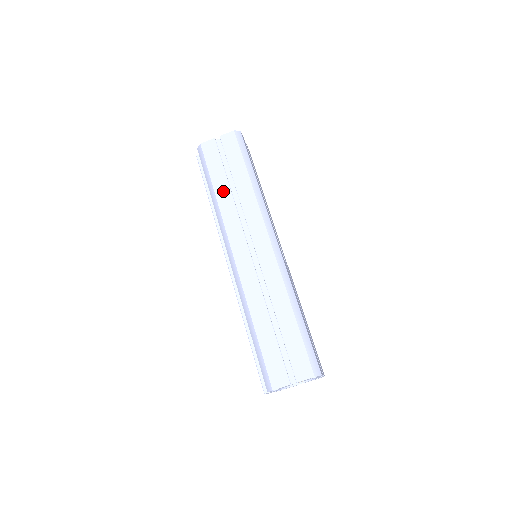
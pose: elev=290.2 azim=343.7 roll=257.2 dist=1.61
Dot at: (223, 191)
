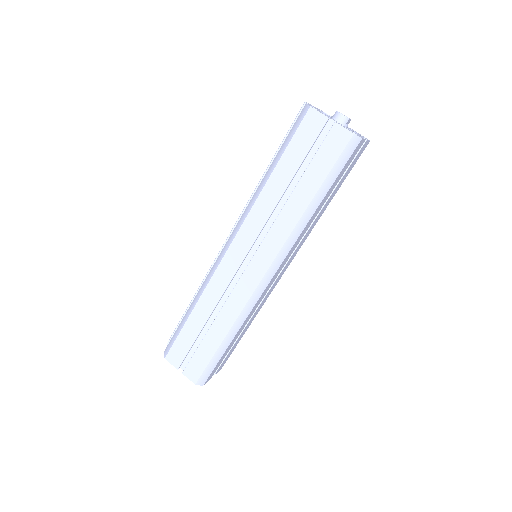
Dot at: (277, 185)
